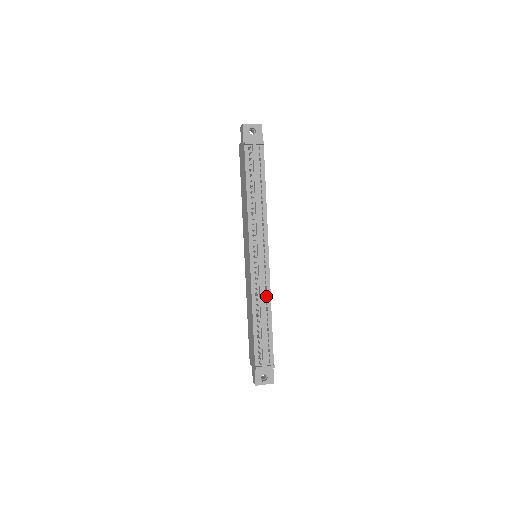
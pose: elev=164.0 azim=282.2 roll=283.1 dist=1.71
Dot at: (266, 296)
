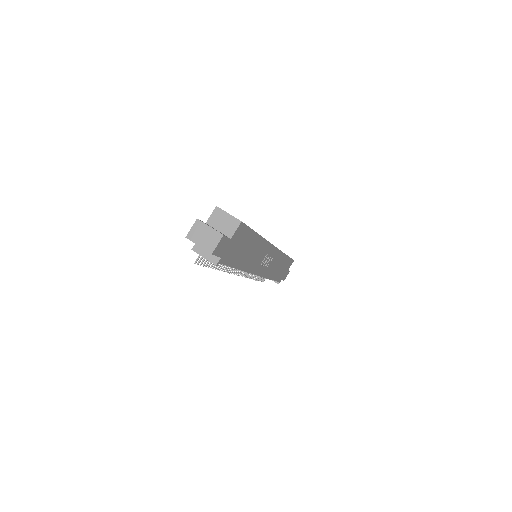
Dot at: occluded
